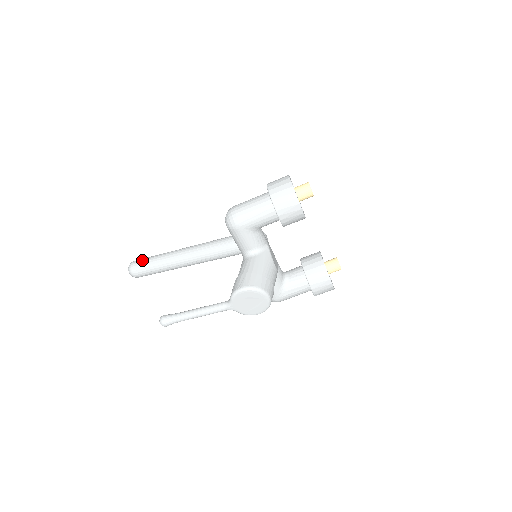
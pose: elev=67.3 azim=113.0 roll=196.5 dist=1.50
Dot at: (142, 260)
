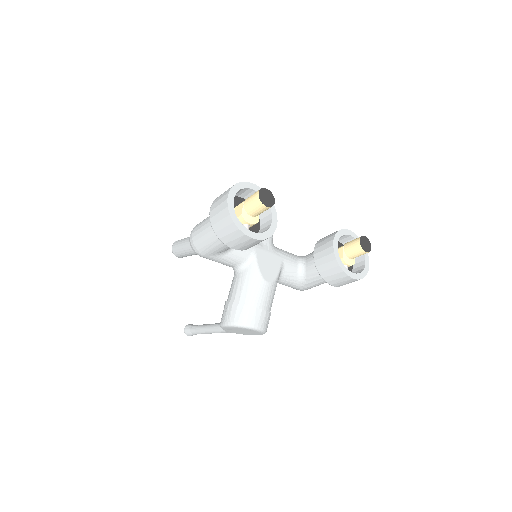
Dot at: (177, 244)
